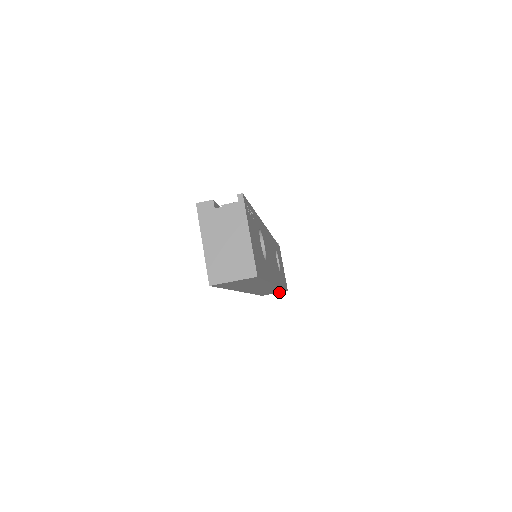
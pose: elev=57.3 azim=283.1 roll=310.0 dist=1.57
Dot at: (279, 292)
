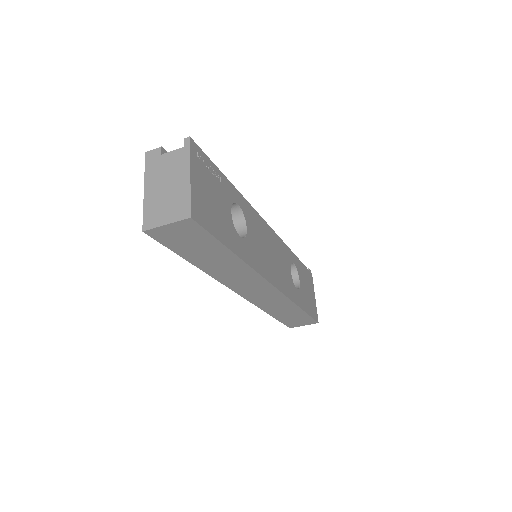
Dot at: (308, 323)
